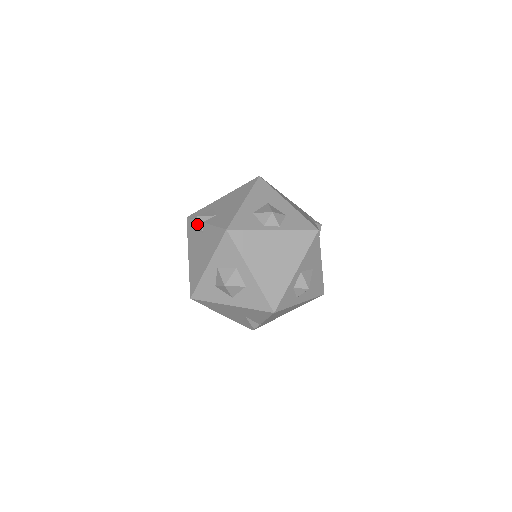
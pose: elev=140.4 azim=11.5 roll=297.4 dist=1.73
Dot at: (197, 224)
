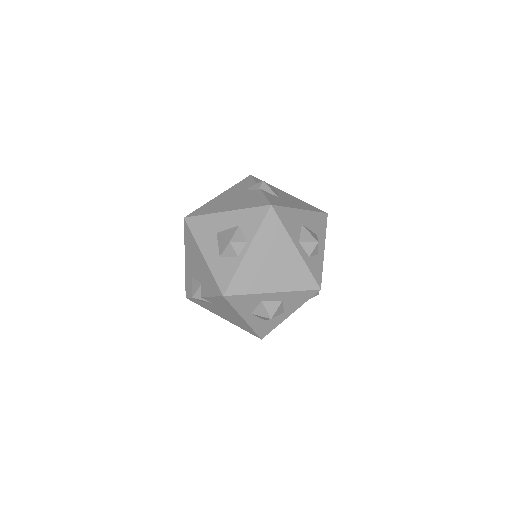
Dot at: occluded
